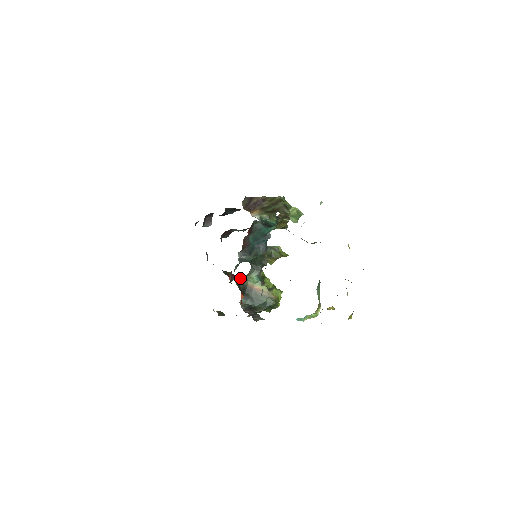
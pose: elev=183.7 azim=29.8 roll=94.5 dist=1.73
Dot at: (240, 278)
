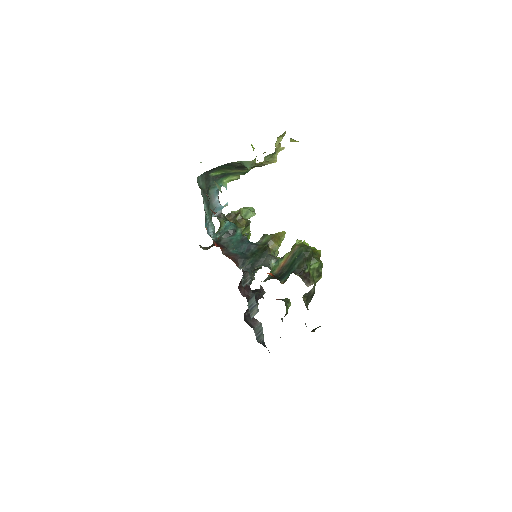
Dot at: (266, 279)
